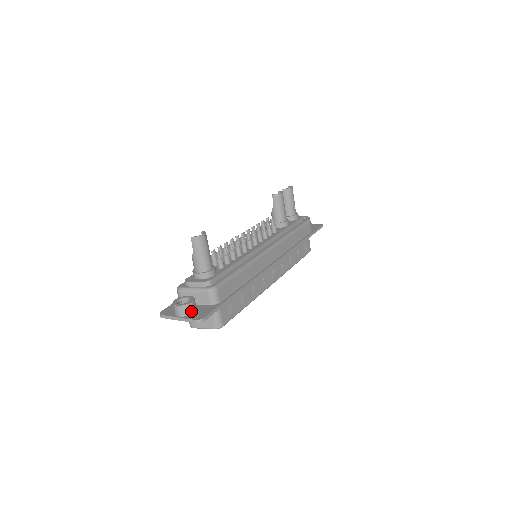
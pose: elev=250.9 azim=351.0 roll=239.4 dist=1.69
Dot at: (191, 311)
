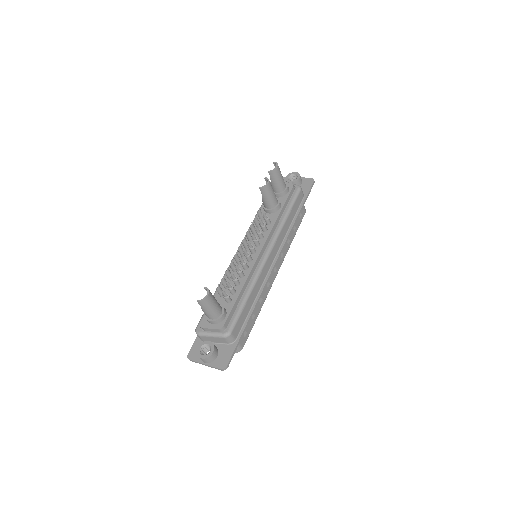
Dot at: (214, 358)
